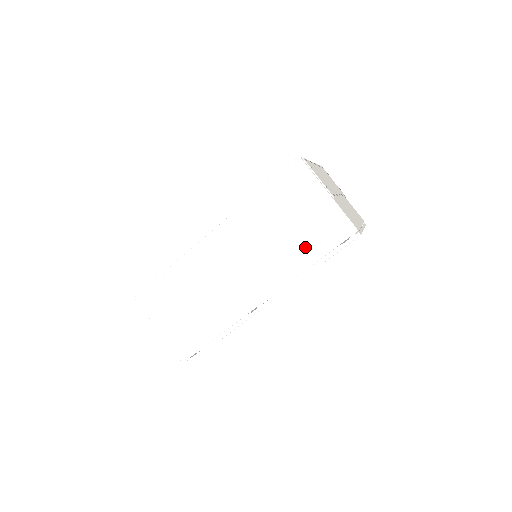
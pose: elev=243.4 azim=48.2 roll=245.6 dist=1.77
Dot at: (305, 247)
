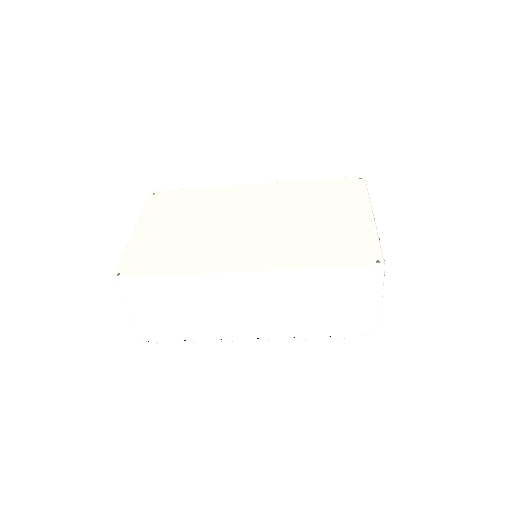
Dot at: (326, 324)
